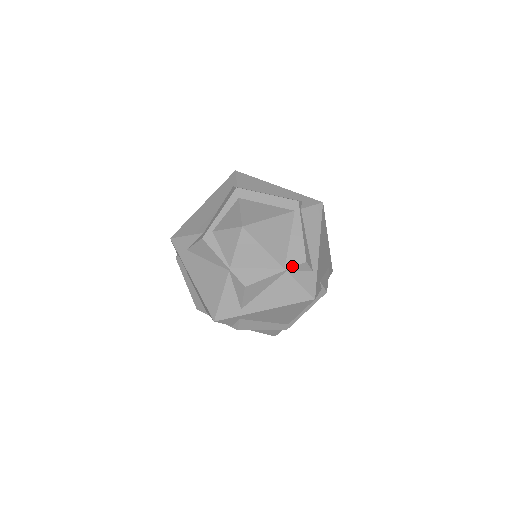
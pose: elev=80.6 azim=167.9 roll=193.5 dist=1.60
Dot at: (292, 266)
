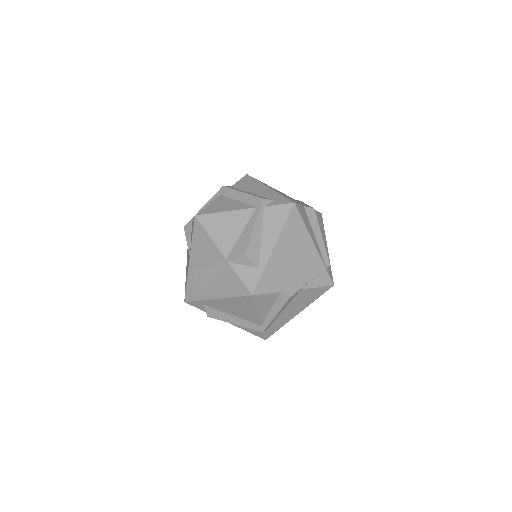
Dot at: (232, 258)
